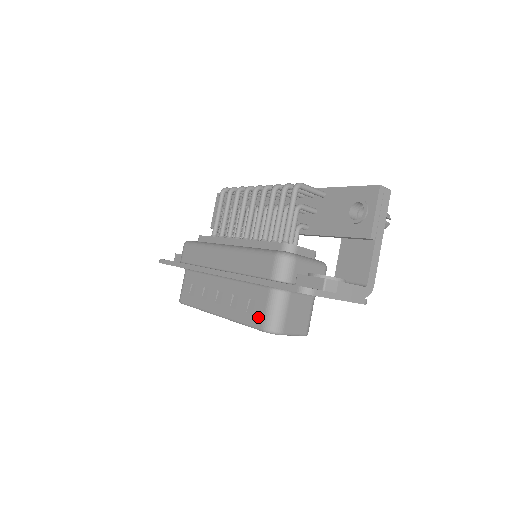
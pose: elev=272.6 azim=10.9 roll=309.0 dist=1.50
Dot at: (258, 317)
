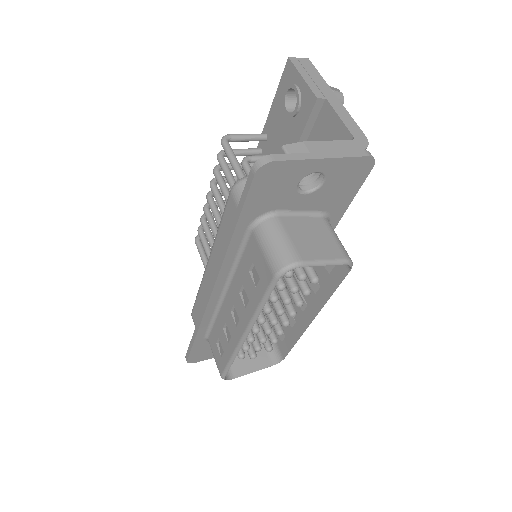
Dot at: (264, 272)
